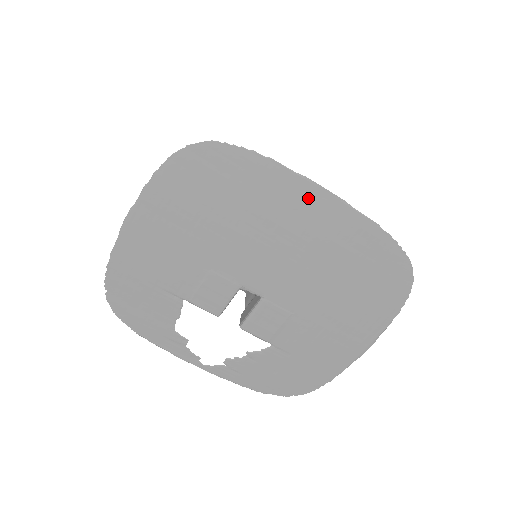
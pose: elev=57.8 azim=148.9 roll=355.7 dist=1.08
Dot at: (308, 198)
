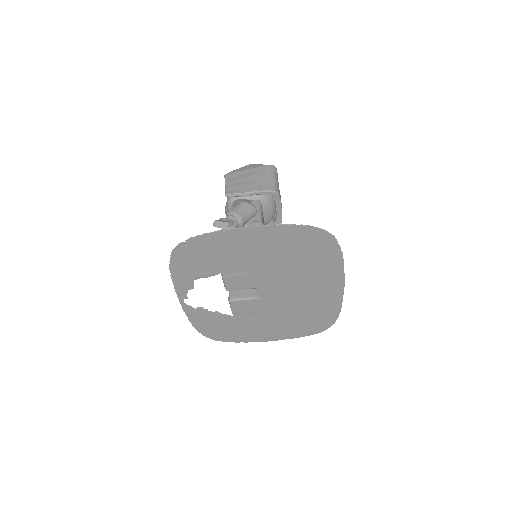
Dot at: (334, 282)
